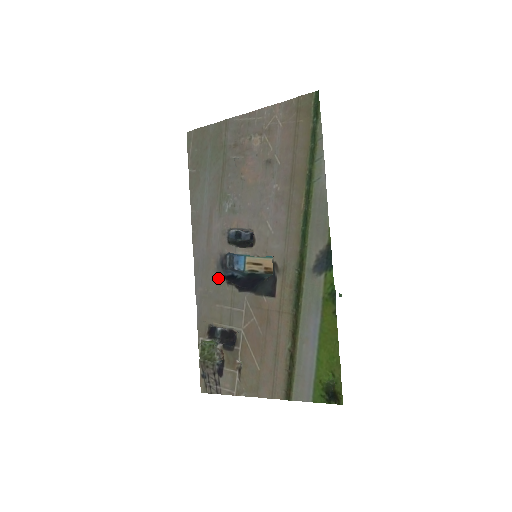
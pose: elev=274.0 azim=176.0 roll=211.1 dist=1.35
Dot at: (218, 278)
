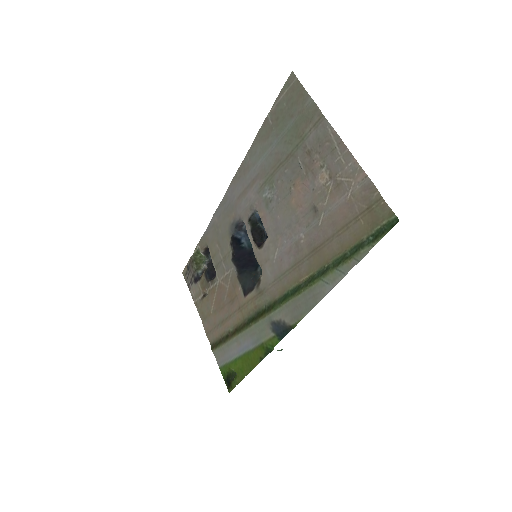
Dot at: (228, 231)
